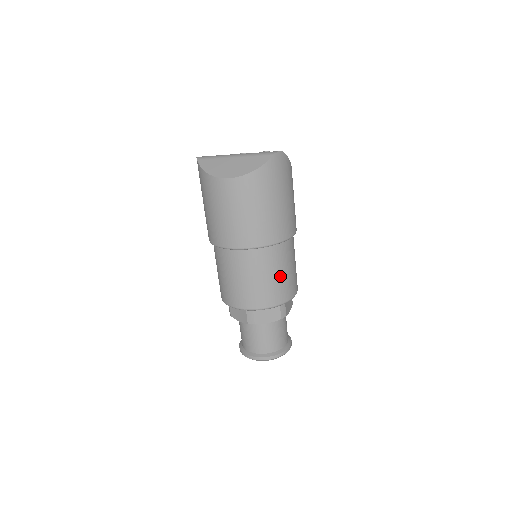
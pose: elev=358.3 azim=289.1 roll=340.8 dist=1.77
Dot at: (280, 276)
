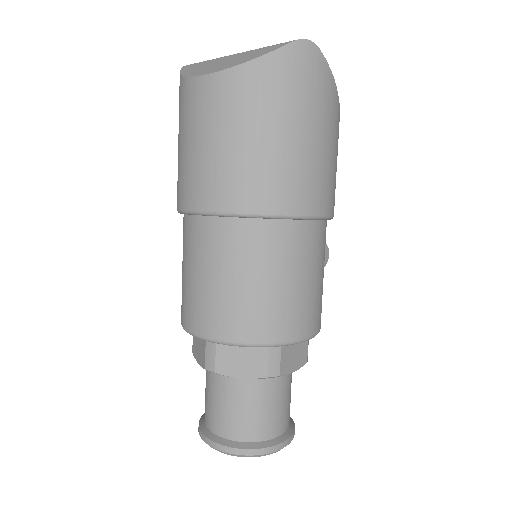
Dot at: (273, 286)
